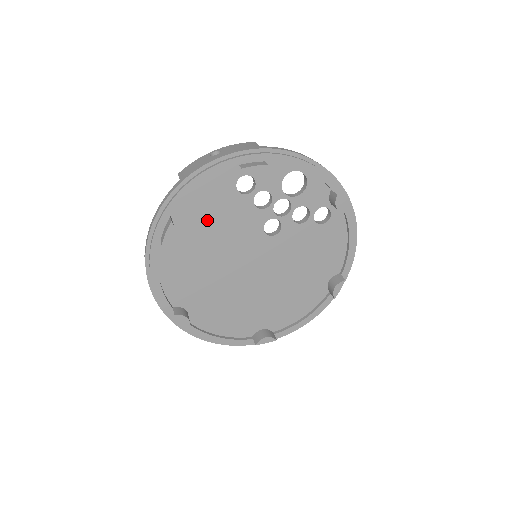
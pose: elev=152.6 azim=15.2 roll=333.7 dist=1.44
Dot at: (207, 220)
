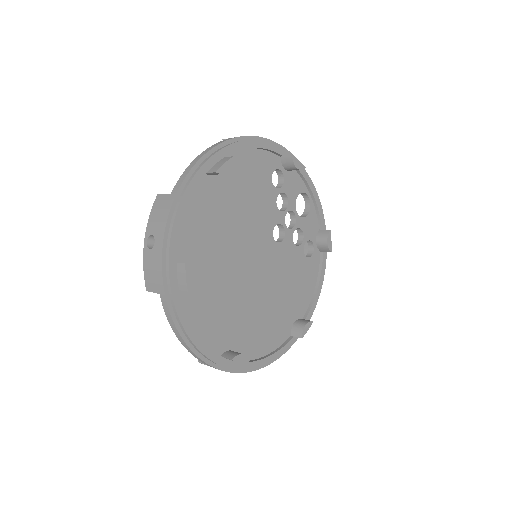
Dot at: (243, 187)
